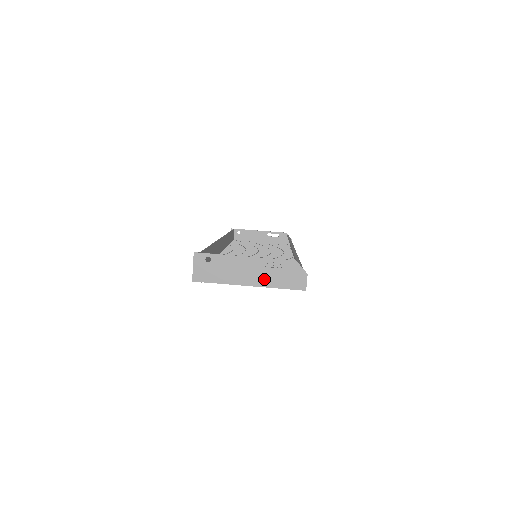
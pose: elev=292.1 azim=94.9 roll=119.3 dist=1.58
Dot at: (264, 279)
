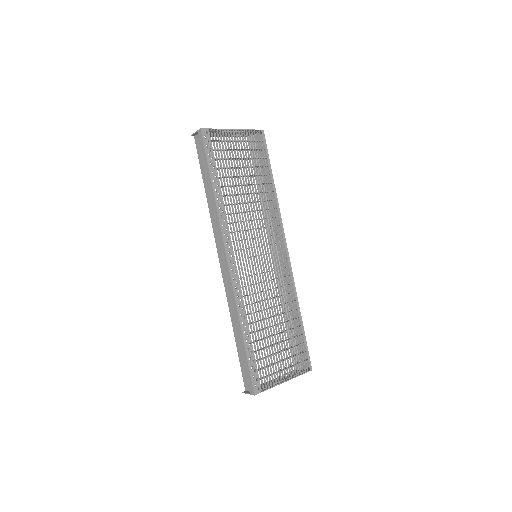
Dot at: occluded
